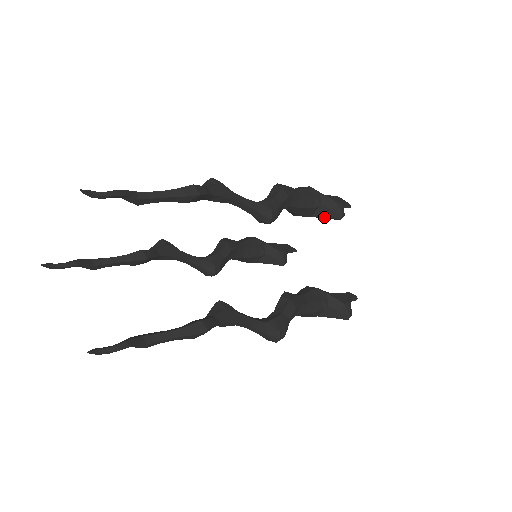
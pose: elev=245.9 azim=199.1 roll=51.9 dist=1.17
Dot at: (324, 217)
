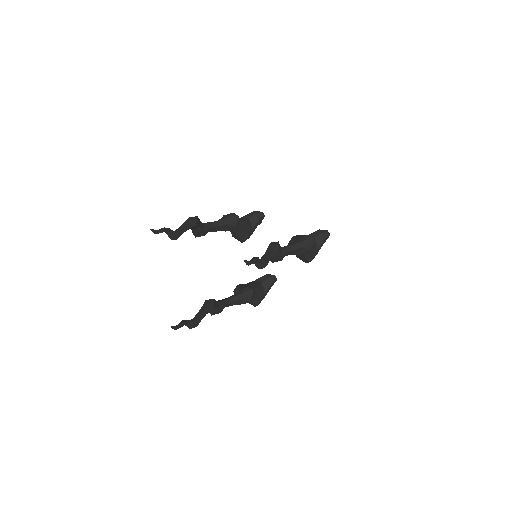
Dot at: (257, 222)
